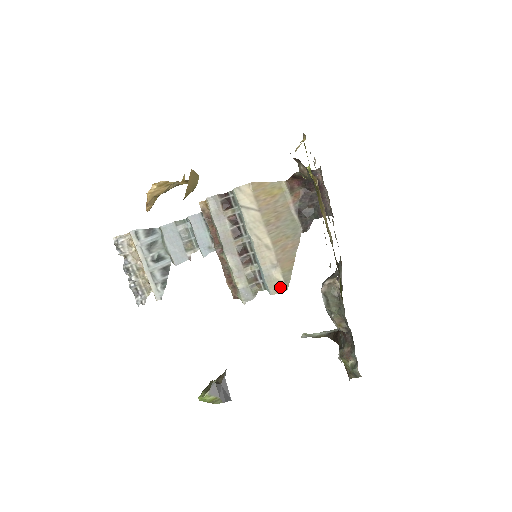
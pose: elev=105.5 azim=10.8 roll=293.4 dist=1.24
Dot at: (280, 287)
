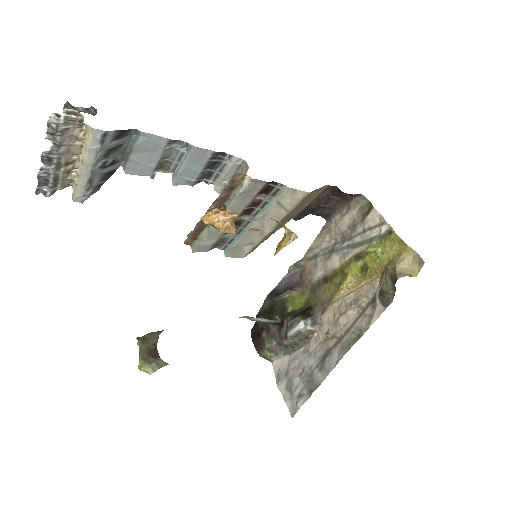
Dot at: (239, 255)
